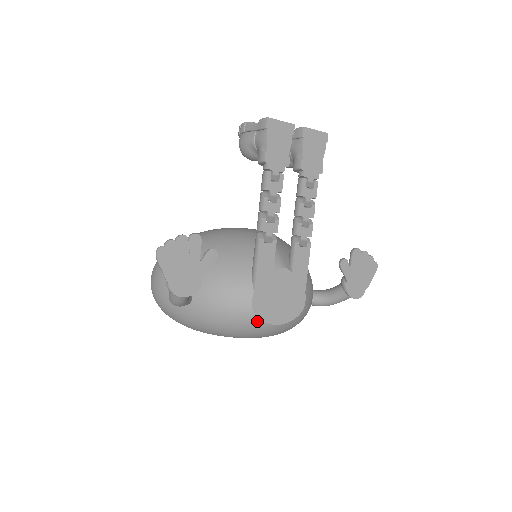
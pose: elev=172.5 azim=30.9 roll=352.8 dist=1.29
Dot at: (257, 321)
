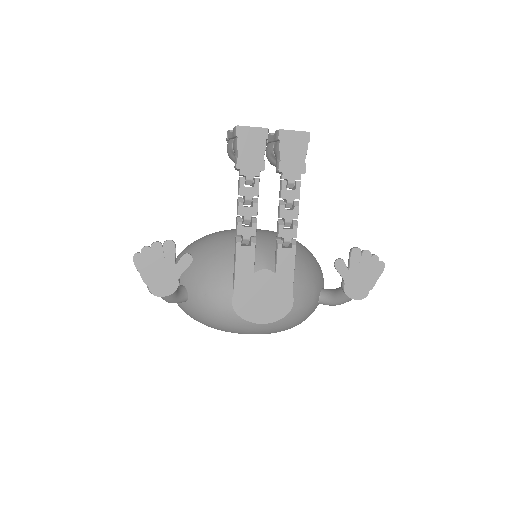
Dot at: (240, 320)
